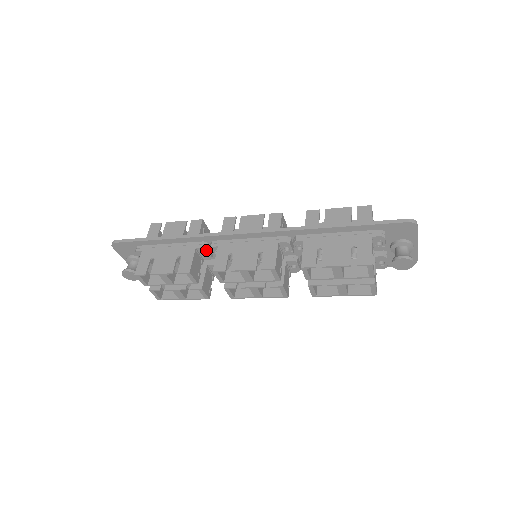
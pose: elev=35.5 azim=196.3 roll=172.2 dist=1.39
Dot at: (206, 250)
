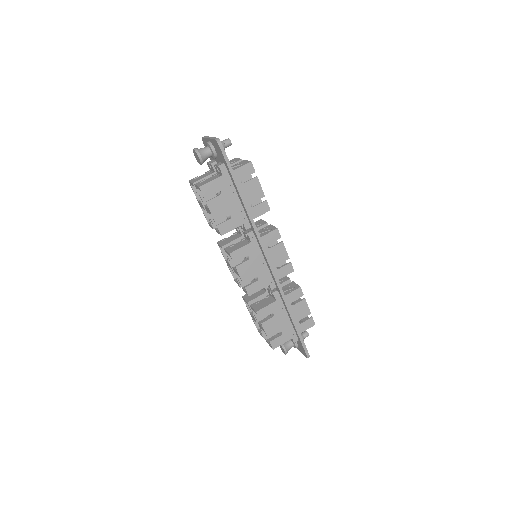
Dot at: (245, 230)
